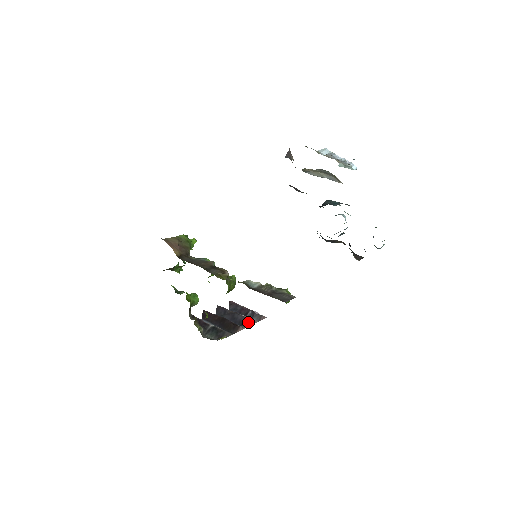
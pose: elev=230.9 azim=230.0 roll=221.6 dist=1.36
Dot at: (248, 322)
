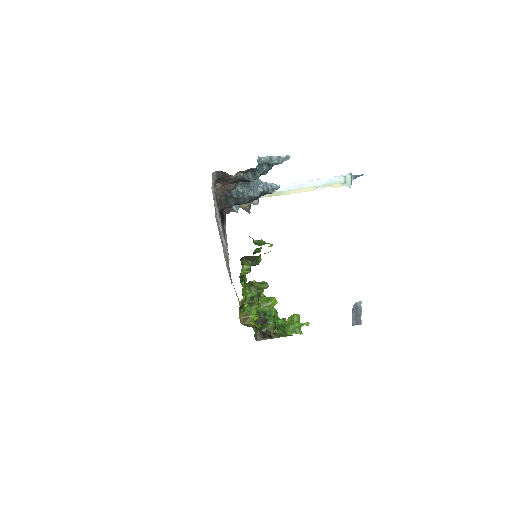
Dot at: occluded
